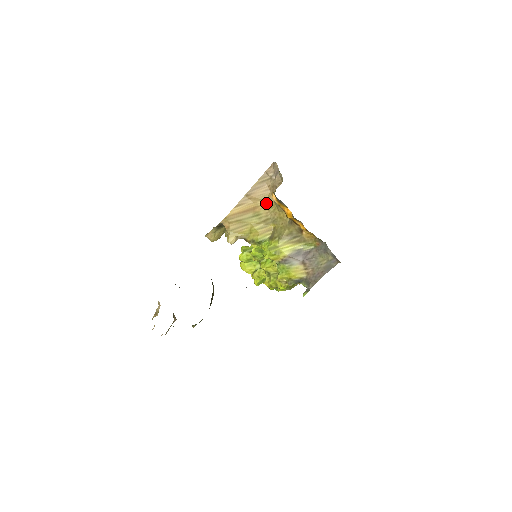
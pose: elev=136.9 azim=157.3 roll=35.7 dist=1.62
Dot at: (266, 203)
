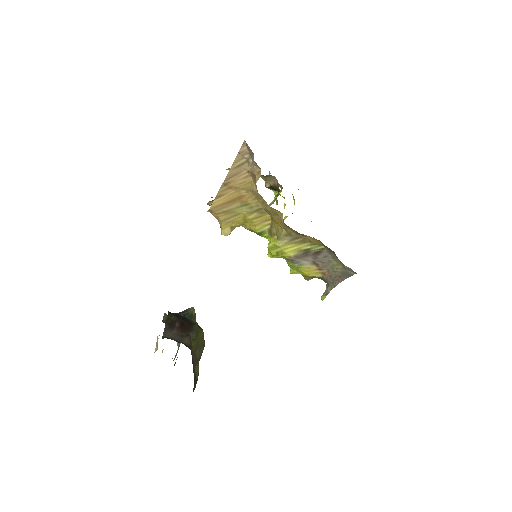
Dot at: (251, 192)
